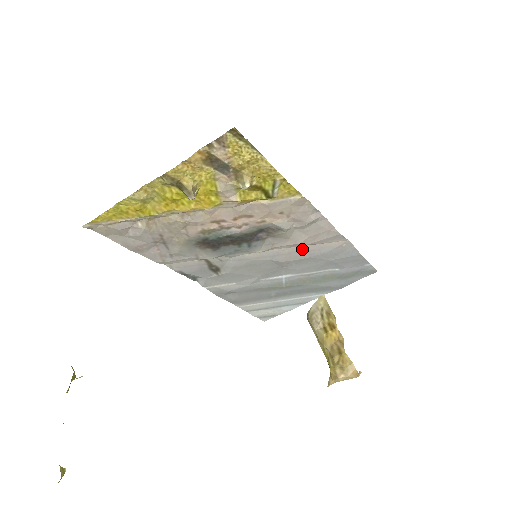
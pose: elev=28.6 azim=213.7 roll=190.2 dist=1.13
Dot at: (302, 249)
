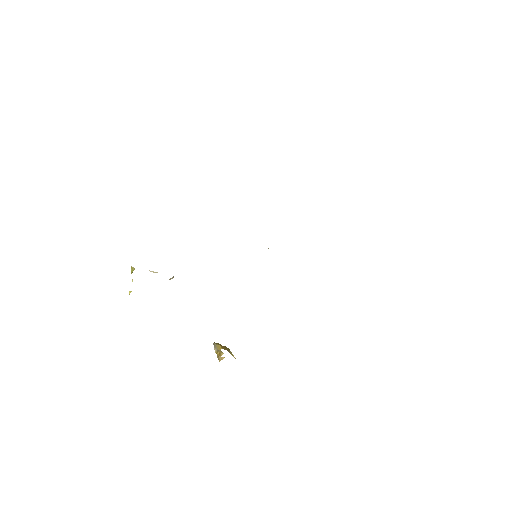
Dot at: occluded
